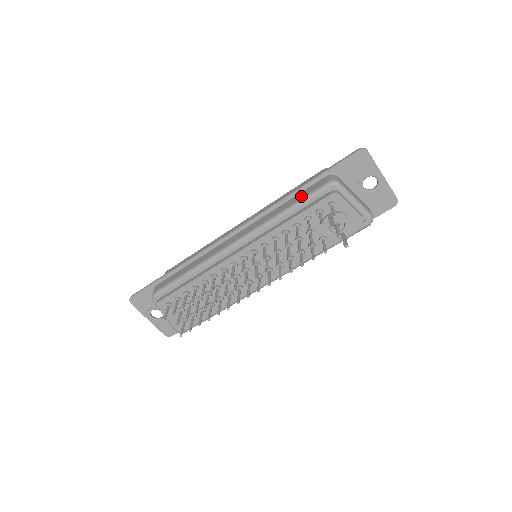
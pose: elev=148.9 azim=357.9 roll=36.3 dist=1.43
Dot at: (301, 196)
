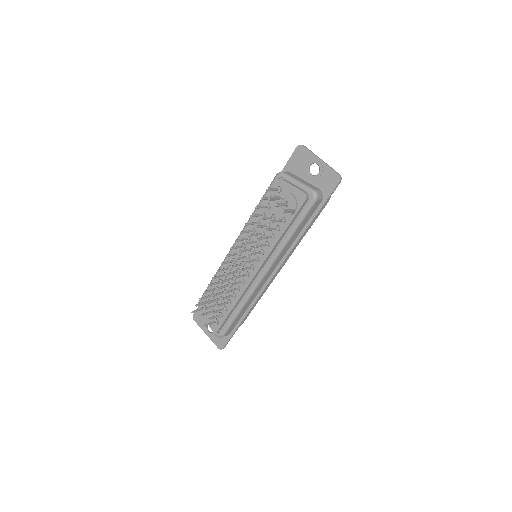
Dot at: occluded
